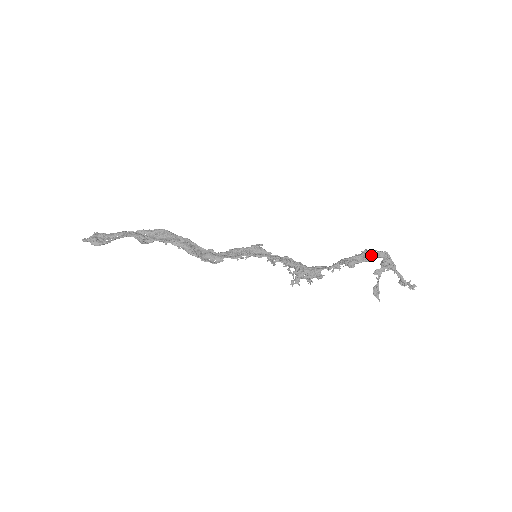
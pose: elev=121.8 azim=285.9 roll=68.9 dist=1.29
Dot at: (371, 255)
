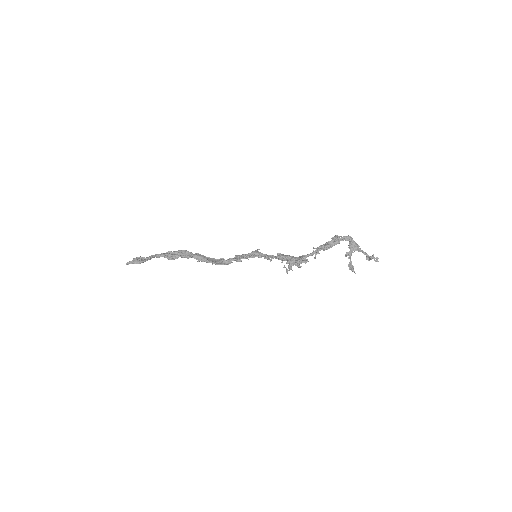
Dot at: (339, 239)
